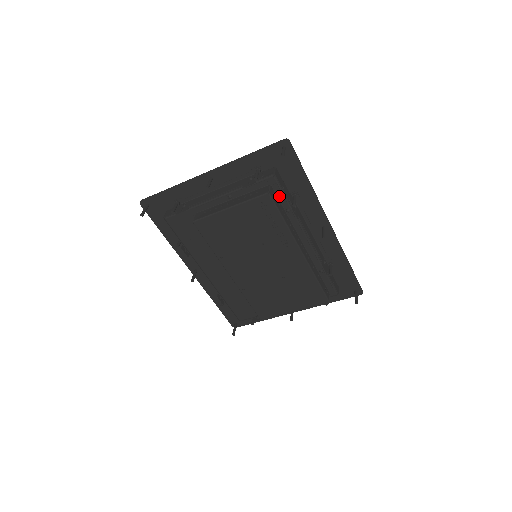
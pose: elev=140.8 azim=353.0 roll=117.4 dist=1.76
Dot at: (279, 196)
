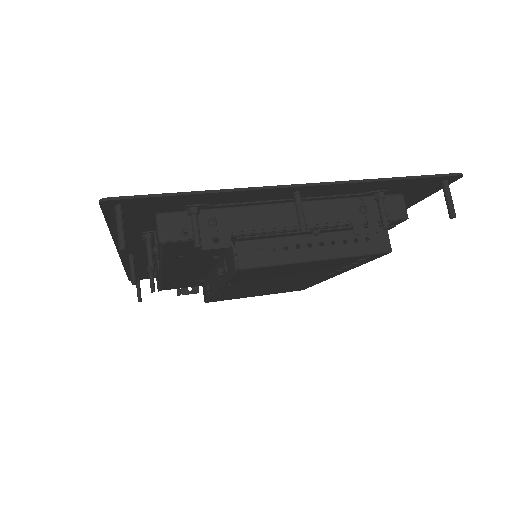
Dot at: occluded
